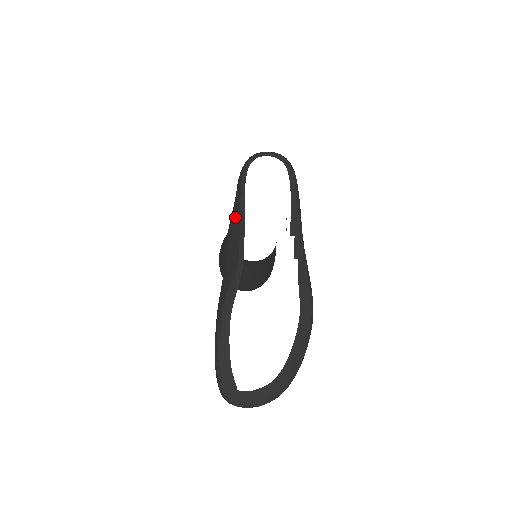
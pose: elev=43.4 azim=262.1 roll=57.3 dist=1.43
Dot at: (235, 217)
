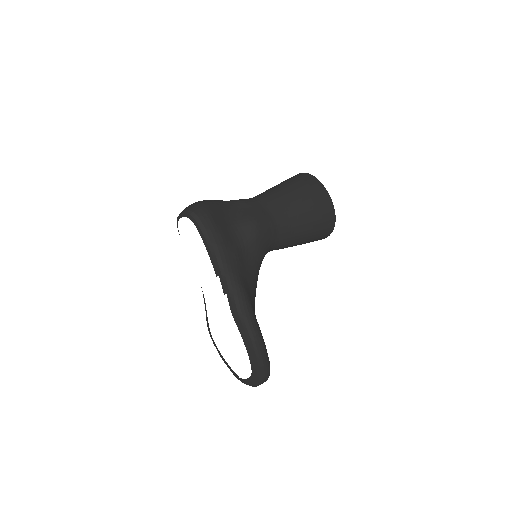
Dot at: occluded
